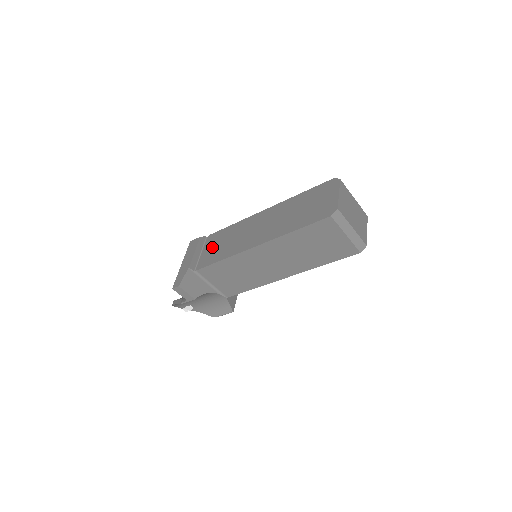
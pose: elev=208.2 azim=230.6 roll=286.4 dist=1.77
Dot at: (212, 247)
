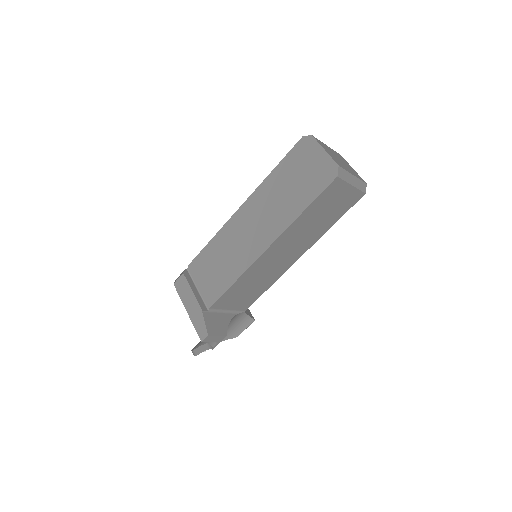
Dot at: (206, 275)
